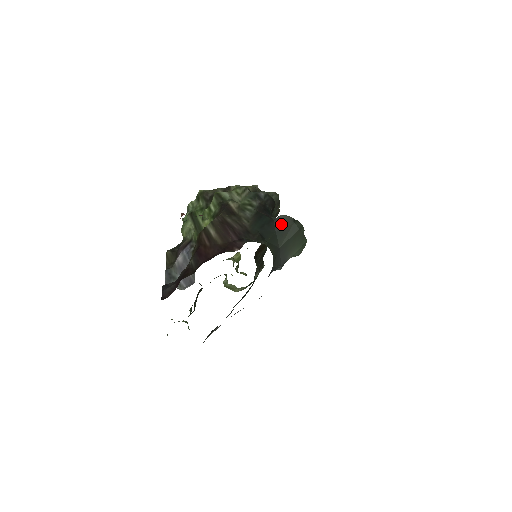
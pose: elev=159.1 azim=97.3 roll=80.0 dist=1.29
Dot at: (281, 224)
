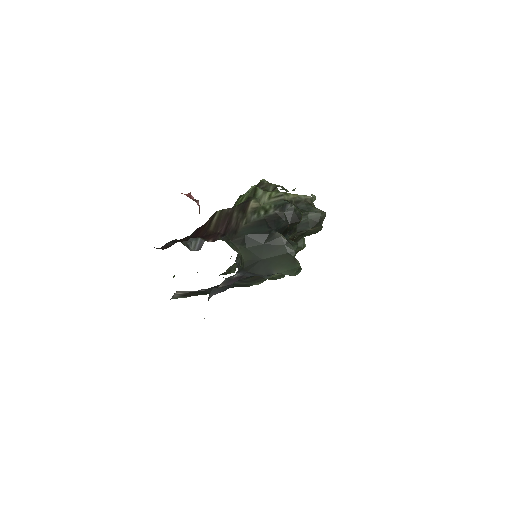
Dot at: (272, 240)
